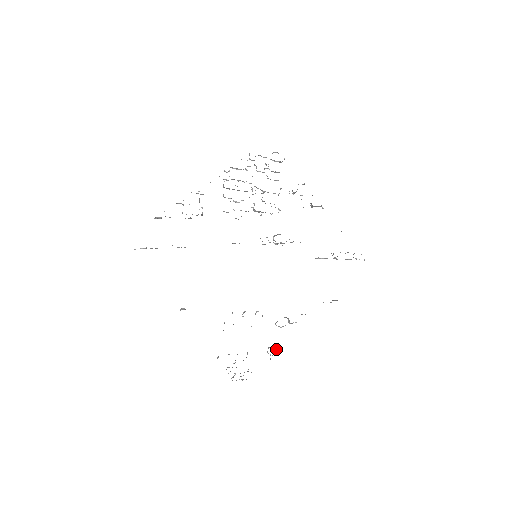
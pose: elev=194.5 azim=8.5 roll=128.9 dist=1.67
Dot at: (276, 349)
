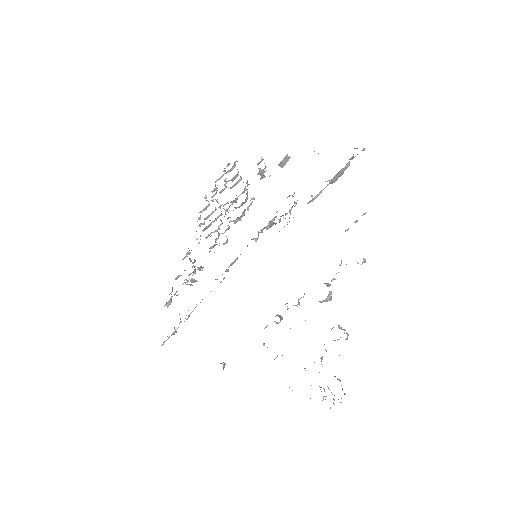
Dot at: occluded
